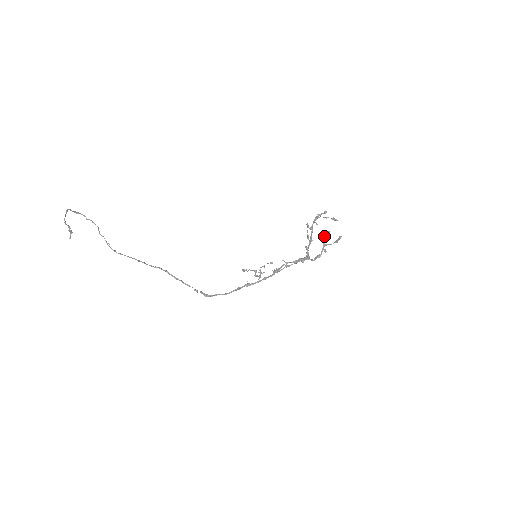
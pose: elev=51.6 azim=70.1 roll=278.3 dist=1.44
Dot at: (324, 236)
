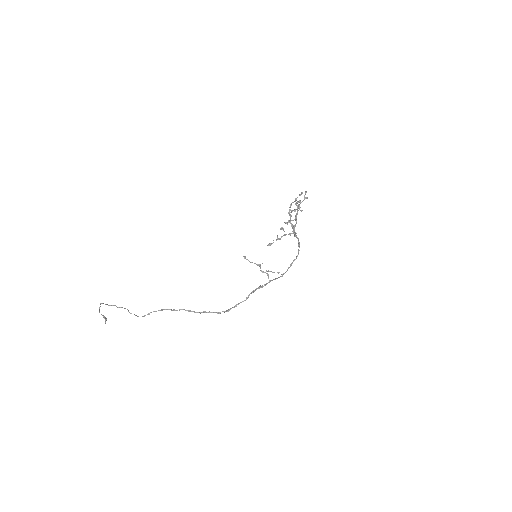
Dot at: (296, 203)
